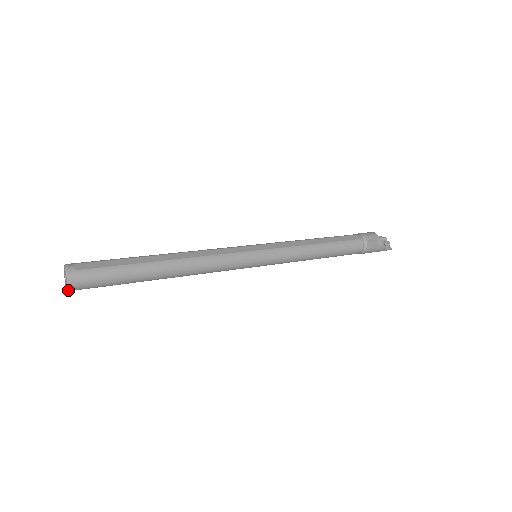
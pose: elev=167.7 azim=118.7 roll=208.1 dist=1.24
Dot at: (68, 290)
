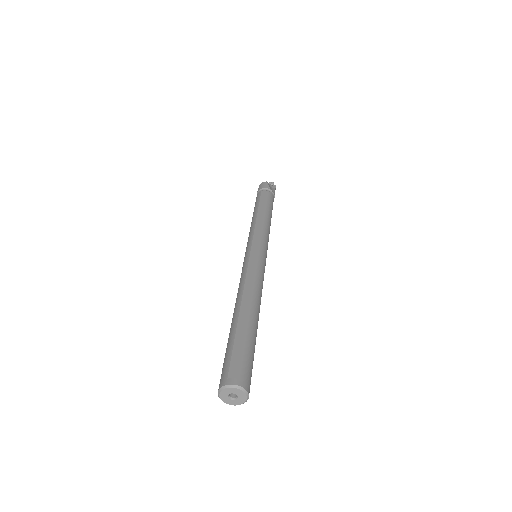
Dot at: occluded
